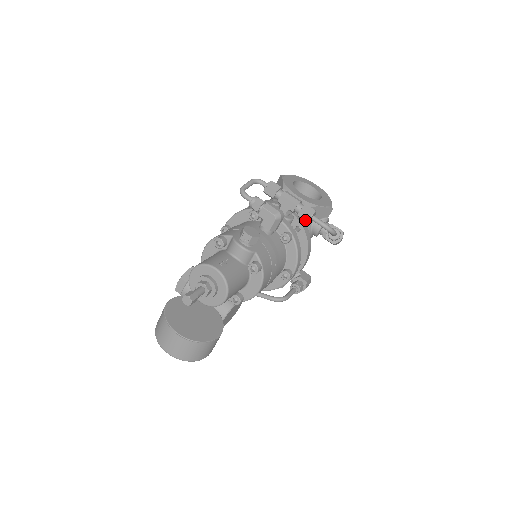
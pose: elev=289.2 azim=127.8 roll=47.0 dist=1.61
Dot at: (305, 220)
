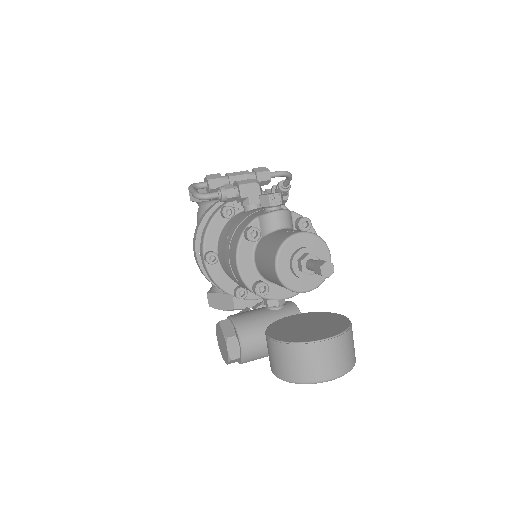
Dot at: (267, 180)
